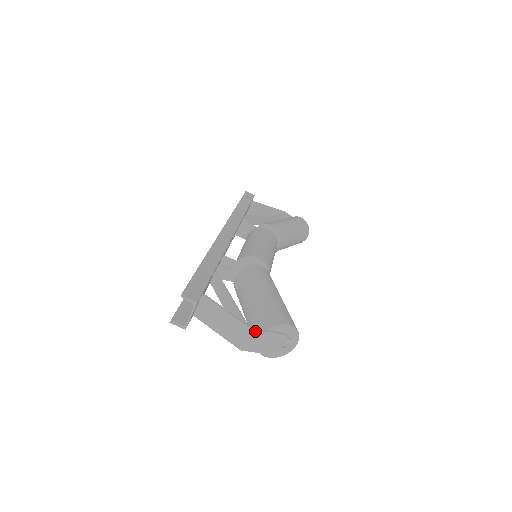
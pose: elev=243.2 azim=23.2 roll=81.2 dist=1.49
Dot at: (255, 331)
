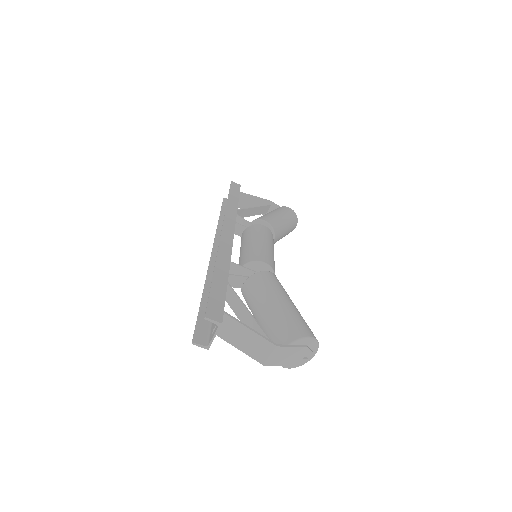
Dot at: (280, 347)
